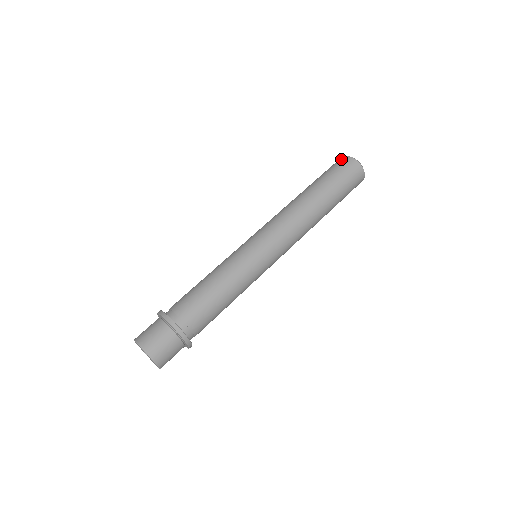
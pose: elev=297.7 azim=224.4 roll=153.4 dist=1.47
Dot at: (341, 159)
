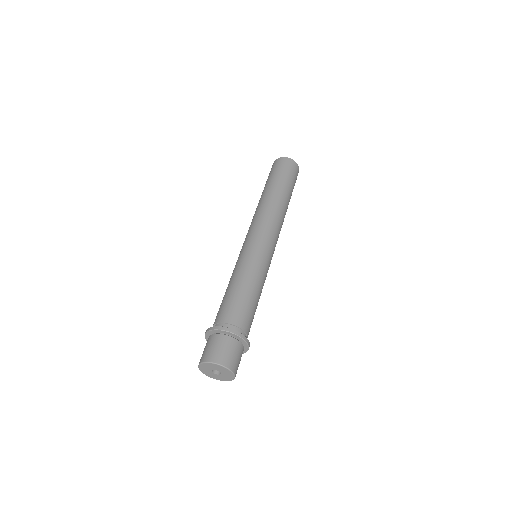
Dot at: occluded
